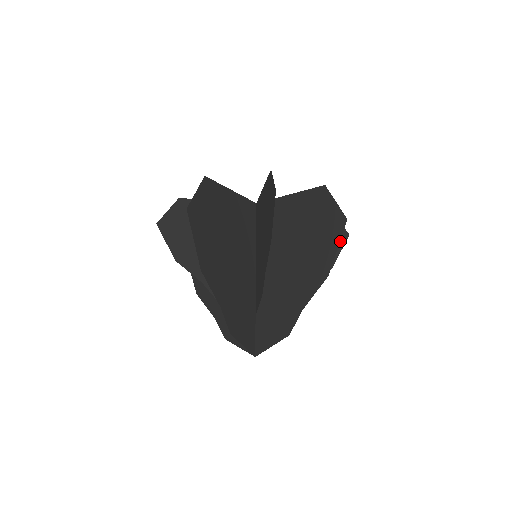
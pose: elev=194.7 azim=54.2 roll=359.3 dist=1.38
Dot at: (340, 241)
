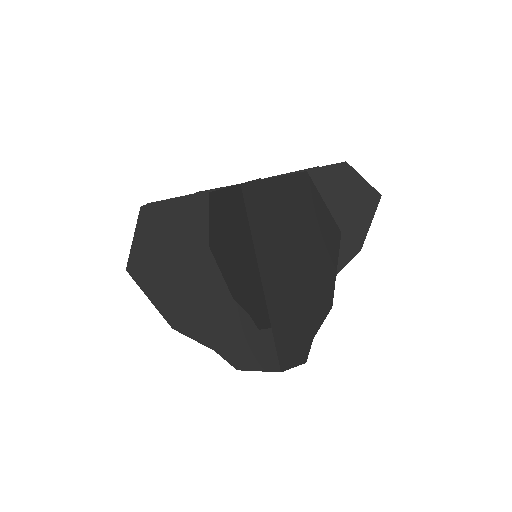
Dot at: (368, 208)
